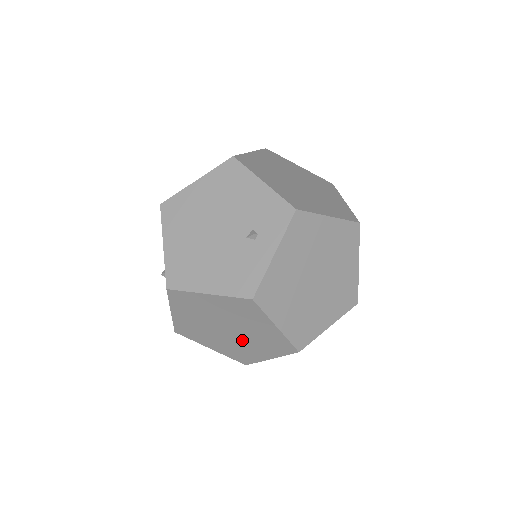
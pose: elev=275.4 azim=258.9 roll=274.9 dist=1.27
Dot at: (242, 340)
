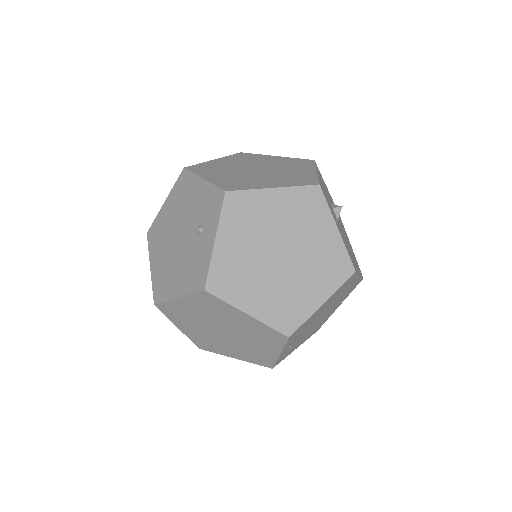
Dot at: (242, 340)
